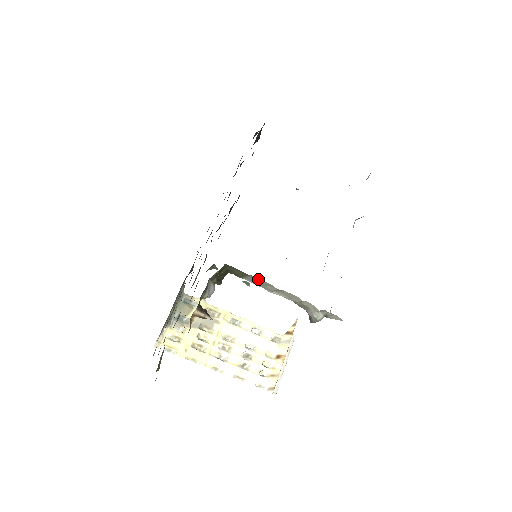
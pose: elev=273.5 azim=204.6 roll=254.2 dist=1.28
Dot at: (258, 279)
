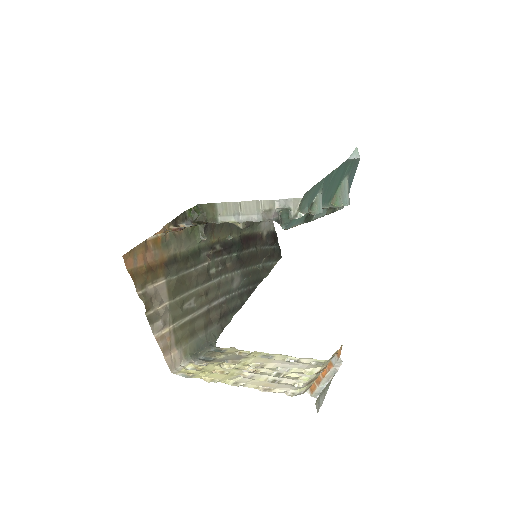
Dot at: (224, 205)
